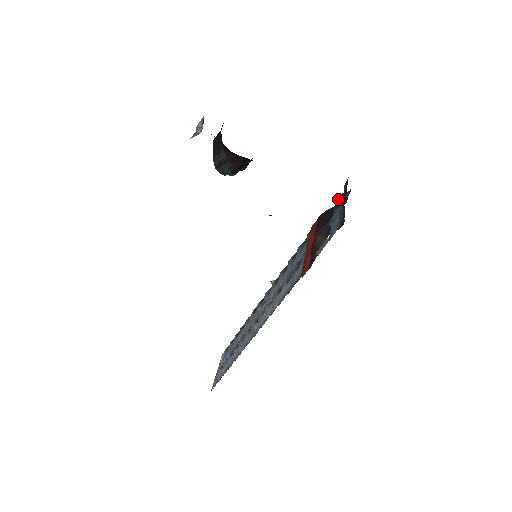
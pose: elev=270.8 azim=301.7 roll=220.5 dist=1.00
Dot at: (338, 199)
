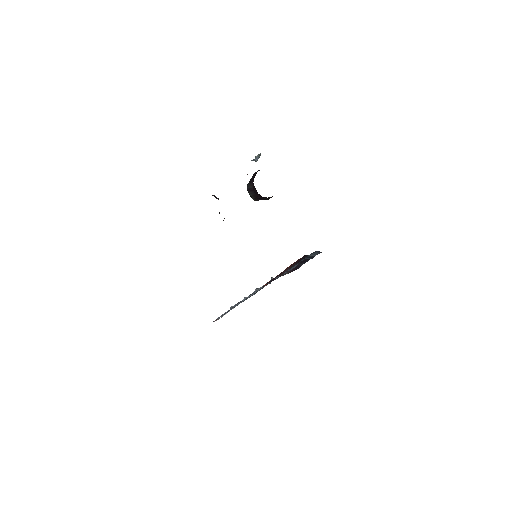
Dot at: (313, 253)
